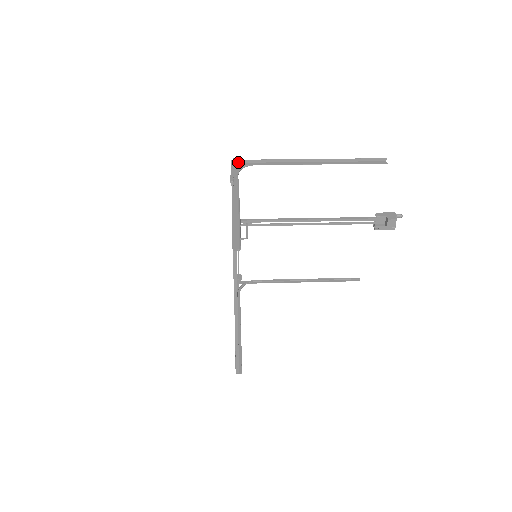
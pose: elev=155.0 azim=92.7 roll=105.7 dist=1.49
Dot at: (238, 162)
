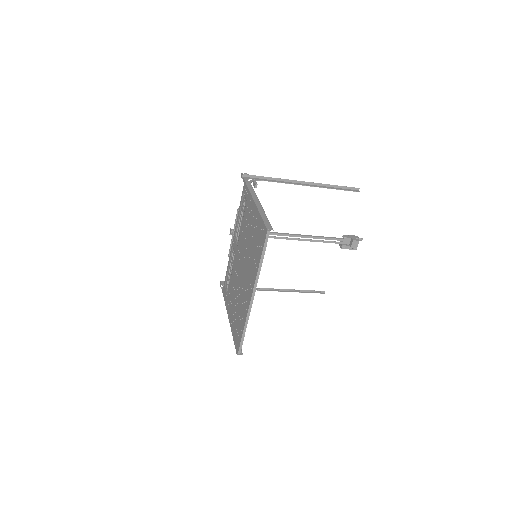
Dot at: (248, 177)
